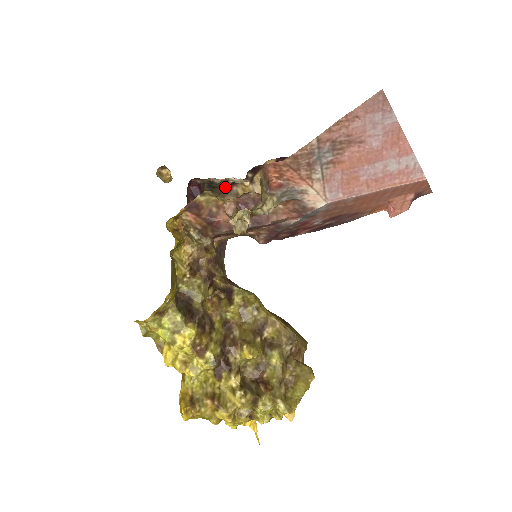
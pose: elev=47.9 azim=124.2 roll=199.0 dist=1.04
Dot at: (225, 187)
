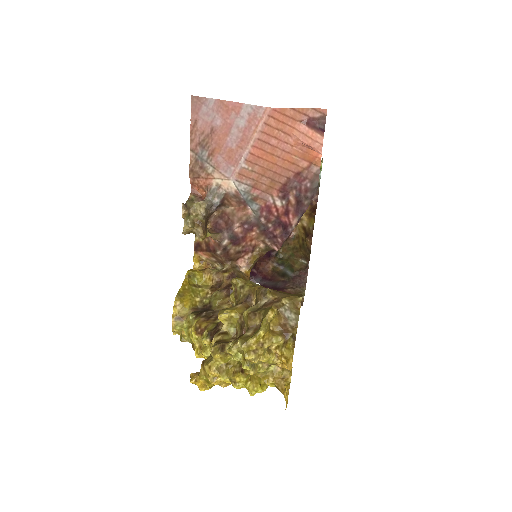
Dot at: occluded
